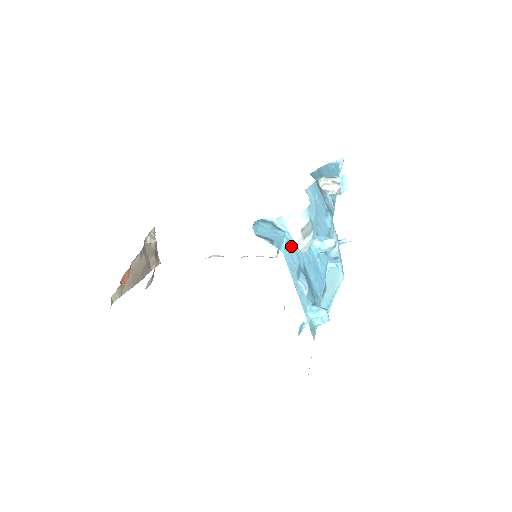
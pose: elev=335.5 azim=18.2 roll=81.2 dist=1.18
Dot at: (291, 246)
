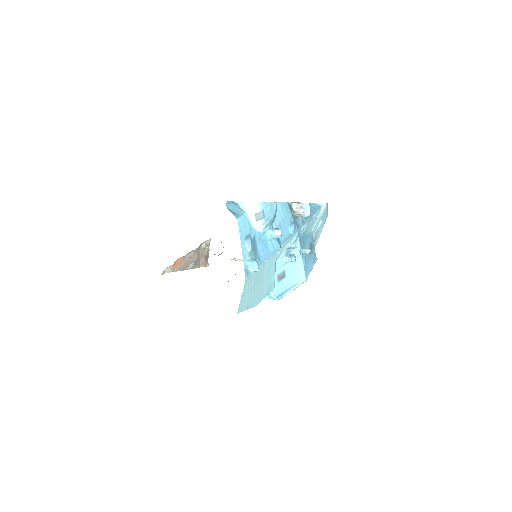
Dot at: (247, 222)
